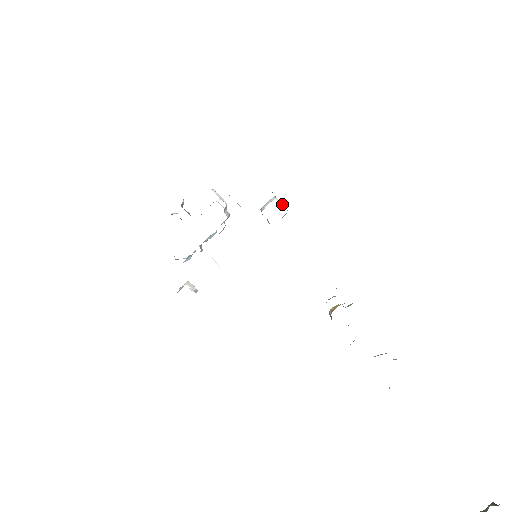
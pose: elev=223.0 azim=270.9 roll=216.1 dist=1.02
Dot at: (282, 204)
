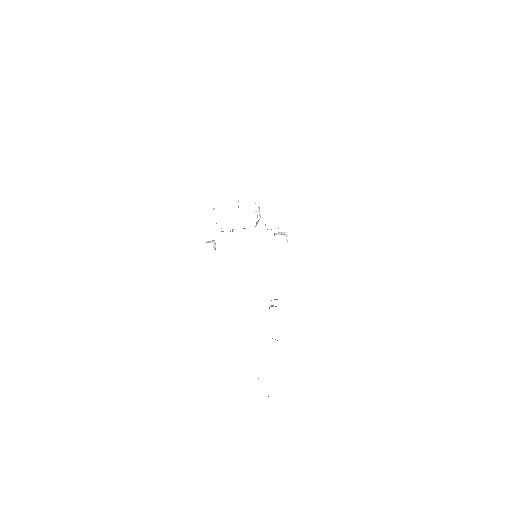
Dot at: (286, 239)
